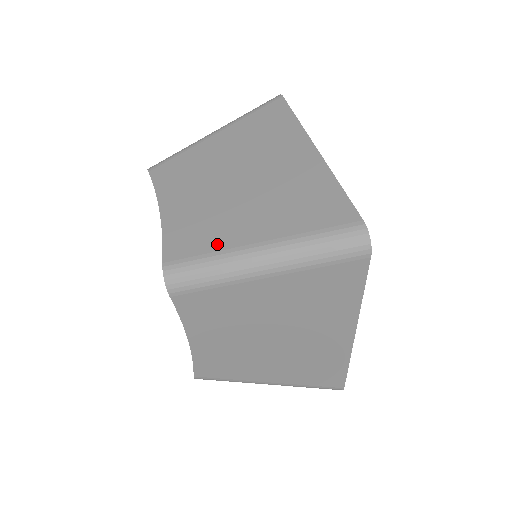
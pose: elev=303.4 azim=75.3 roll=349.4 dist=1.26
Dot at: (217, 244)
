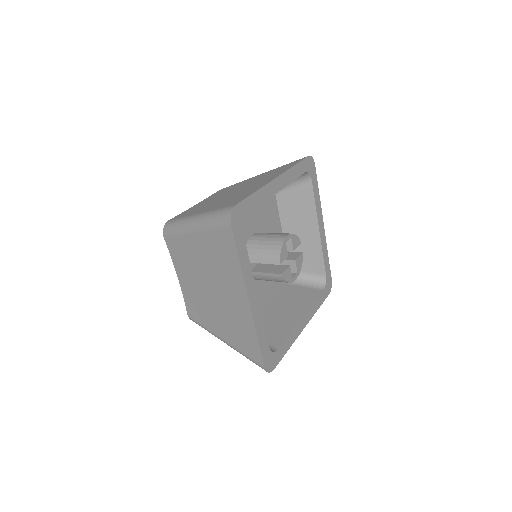
Dot at: occluded
